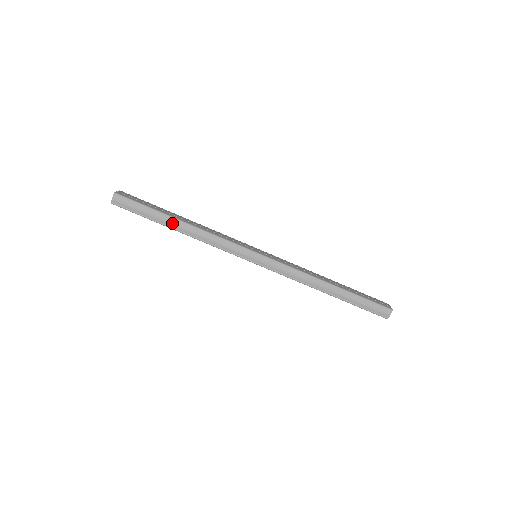
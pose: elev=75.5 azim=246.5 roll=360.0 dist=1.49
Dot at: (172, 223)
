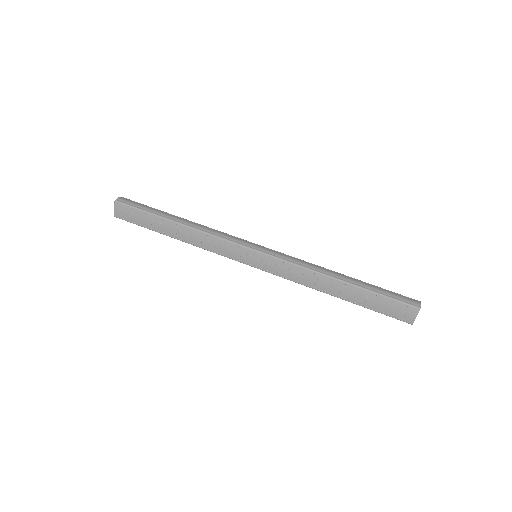
Dot at: (173, 217)
